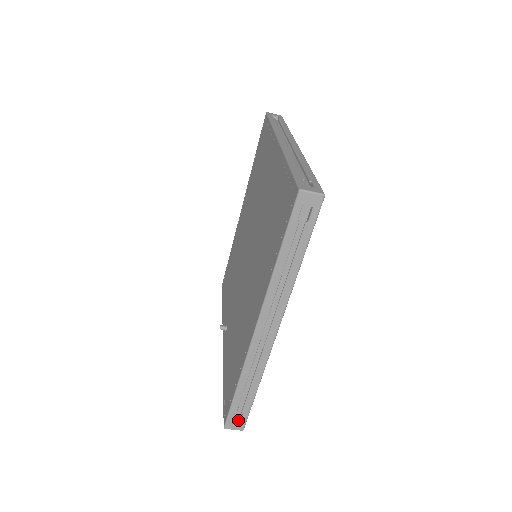
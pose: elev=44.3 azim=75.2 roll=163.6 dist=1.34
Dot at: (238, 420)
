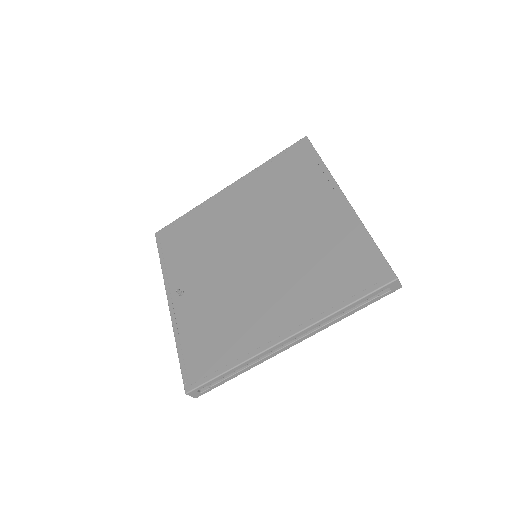
Dot at: (200, 390)
